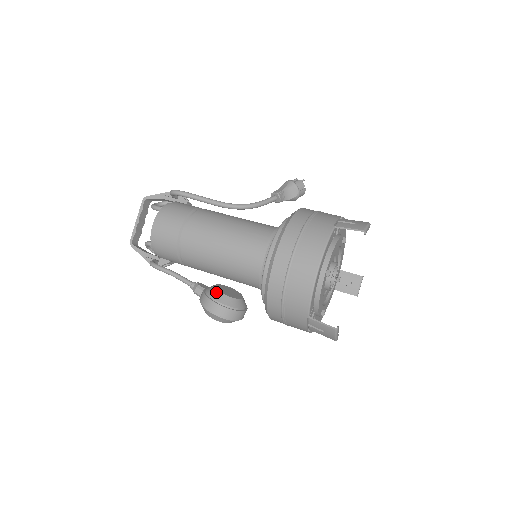
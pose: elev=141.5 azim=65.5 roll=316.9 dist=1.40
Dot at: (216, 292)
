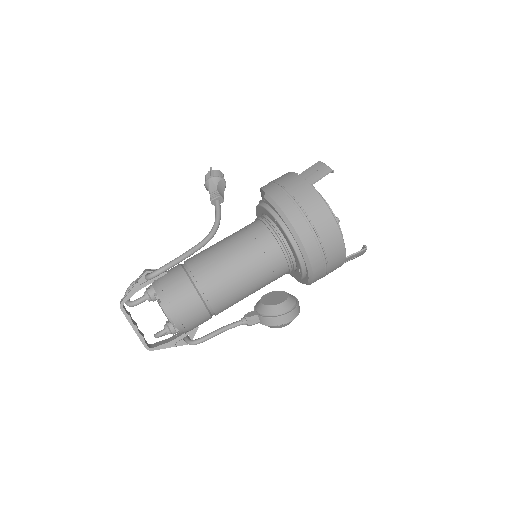
Dot at: (275, 308)
